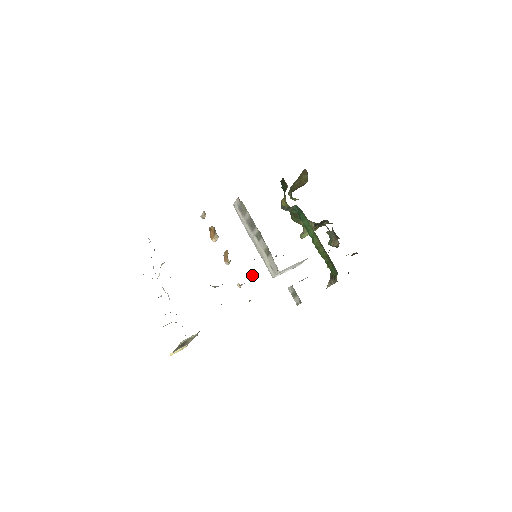
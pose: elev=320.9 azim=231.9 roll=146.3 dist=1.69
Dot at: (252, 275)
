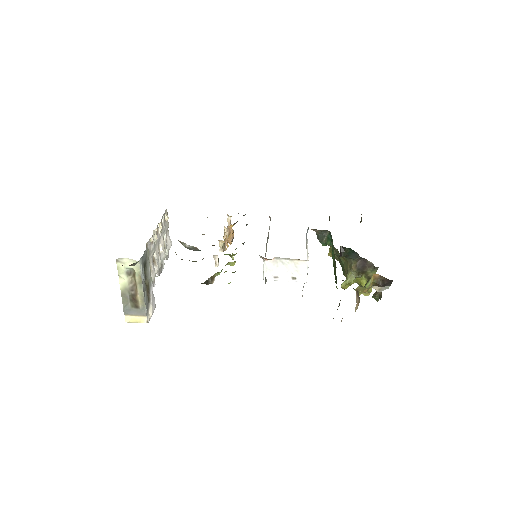
Dot at: occluded
